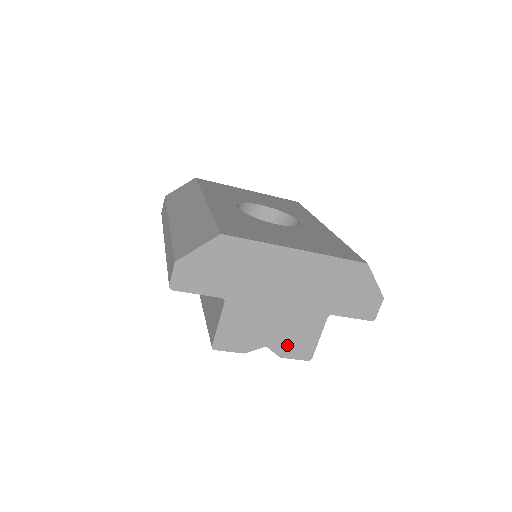
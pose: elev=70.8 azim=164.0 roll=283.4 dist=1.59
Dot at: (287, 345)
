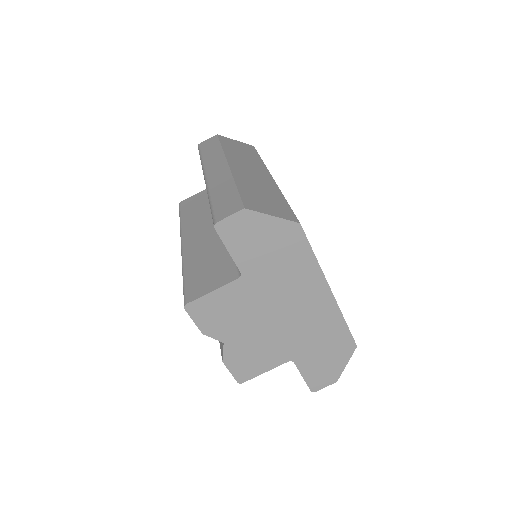
Dot at: (239, 356)
